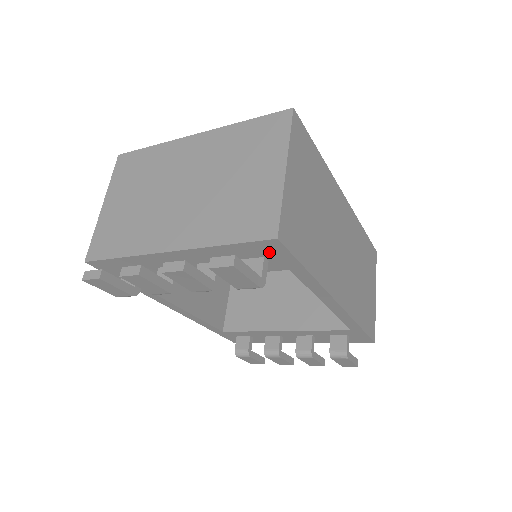
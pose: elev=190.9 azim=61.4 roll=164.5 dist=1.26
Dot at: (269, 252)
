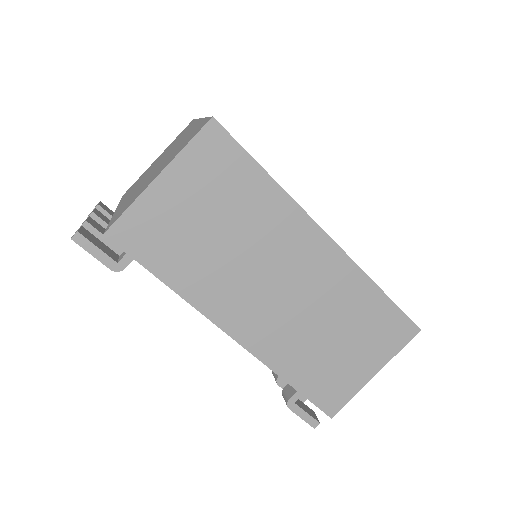
Dot at: occluded
